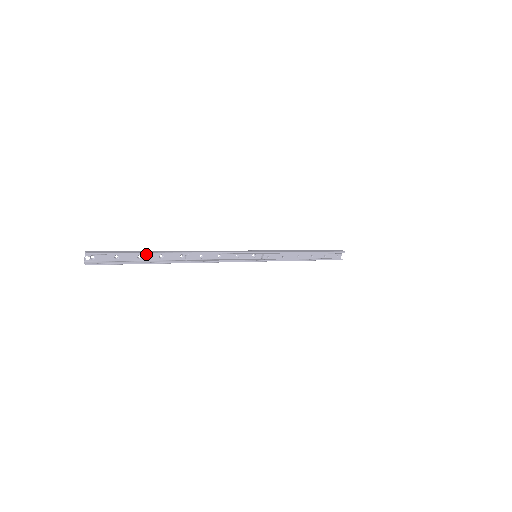
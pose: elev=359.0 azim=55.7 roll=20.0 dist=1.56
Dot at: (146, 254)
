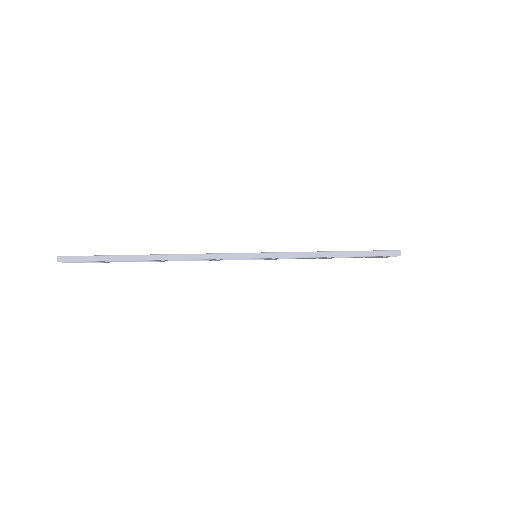
Dot at: (119, 256)
